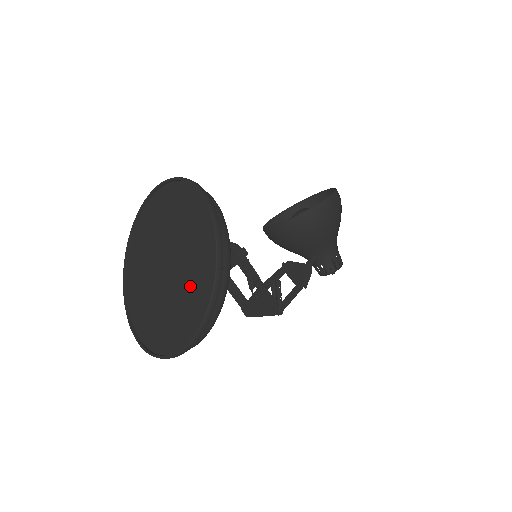
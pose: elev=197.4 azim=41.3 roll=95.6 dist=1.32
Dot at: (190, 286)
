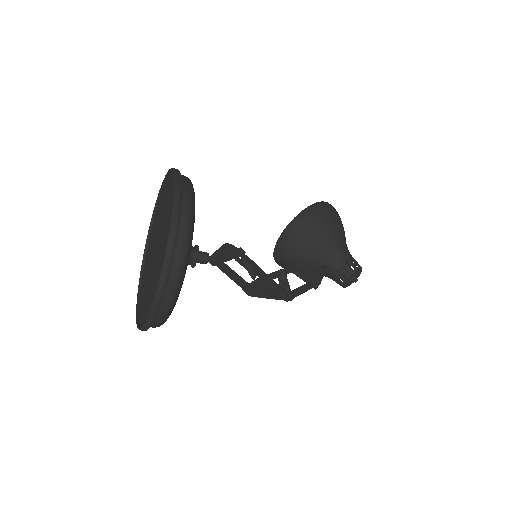
Dot at: (166, 233)
